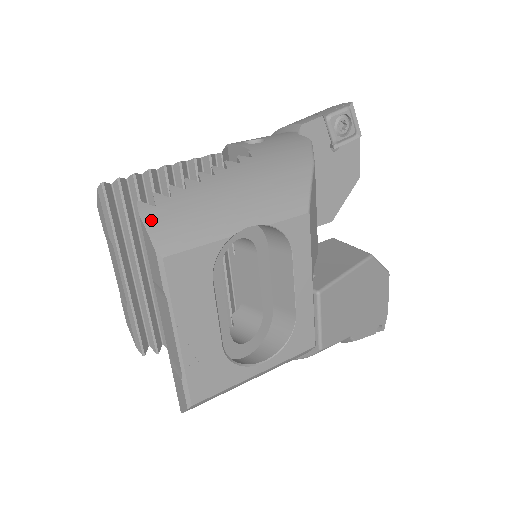
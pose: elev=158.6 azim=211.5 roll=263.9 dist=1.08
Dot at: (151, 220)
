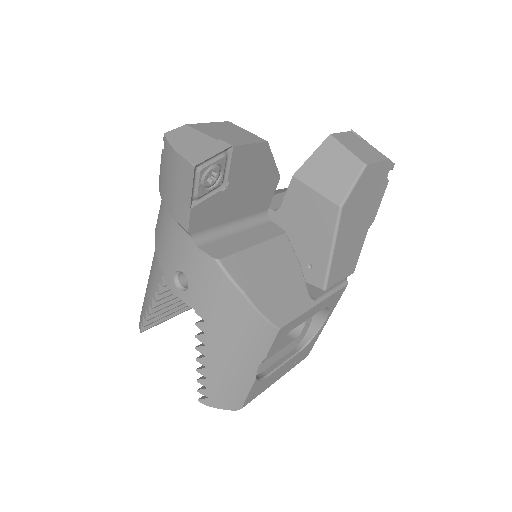
Dot at: (216, 405)
